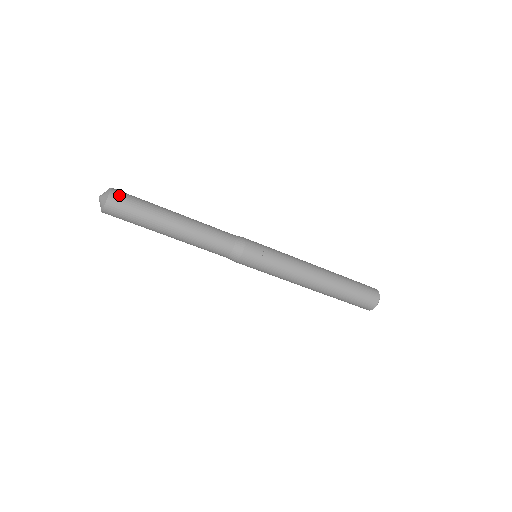
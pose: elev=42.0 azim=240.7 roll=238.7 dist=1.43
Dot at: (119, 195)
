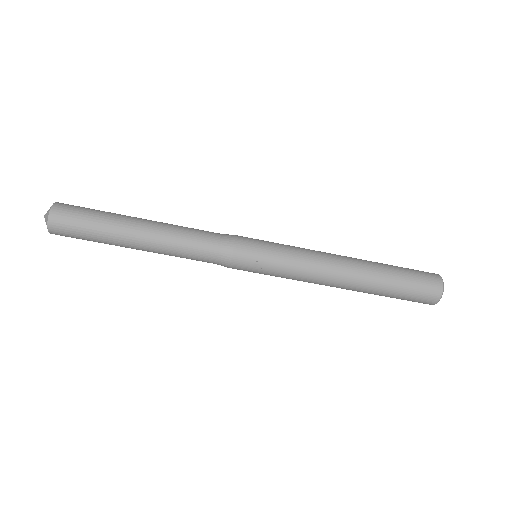
Dot at: (60, 220)
